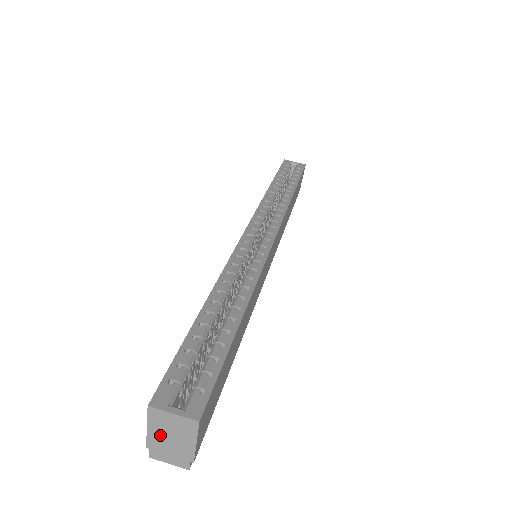
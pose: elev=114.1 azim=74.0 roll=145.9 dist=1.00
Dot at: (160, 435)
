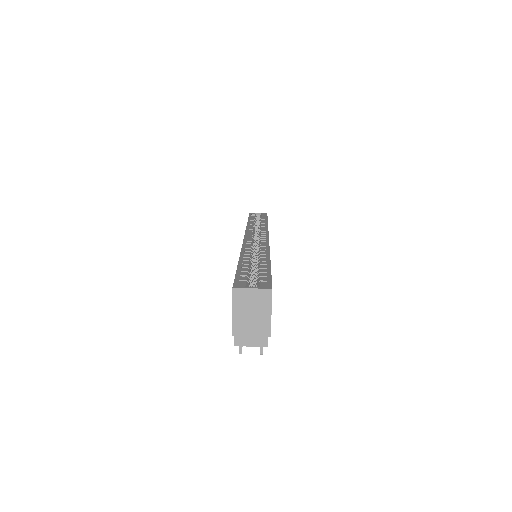
Dot at: (243, 316)
